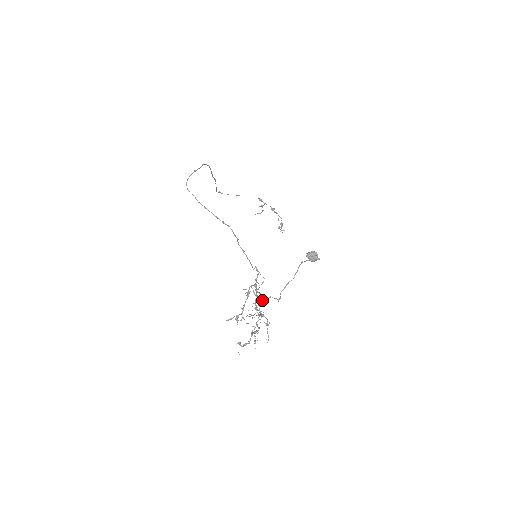
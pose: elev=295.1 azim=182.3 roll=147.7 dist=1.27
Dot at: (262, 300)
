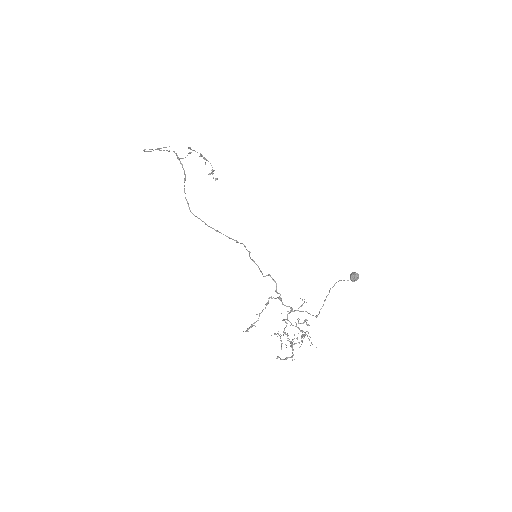
Dot at: occluded
